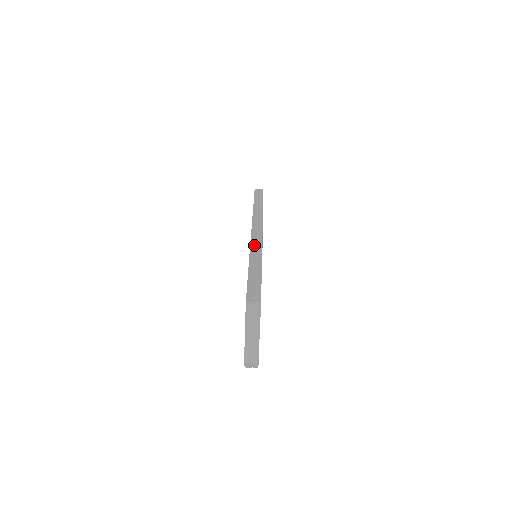
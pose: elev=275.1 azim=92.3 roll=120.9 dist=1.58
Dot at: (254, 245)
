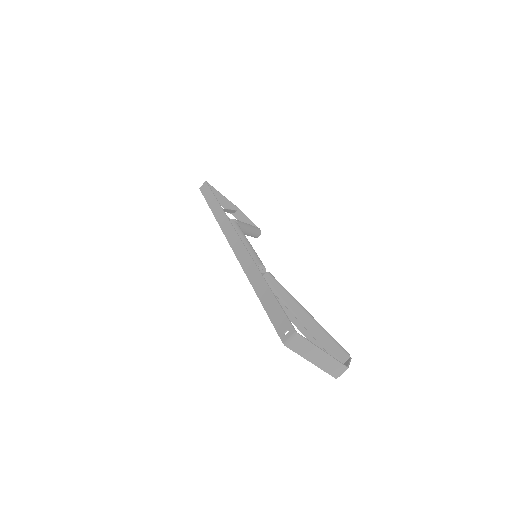
Dot at: (243, 261)
